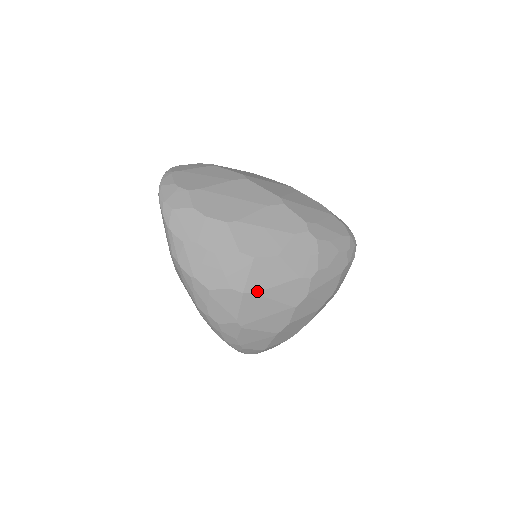
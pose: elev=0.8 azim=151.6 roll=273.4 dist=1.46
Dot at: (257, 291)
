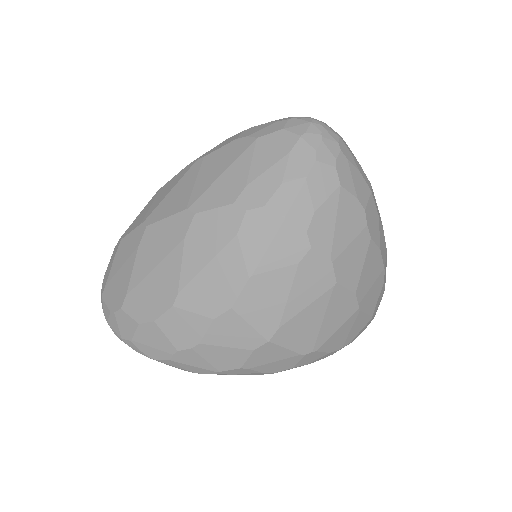
Dot at: (278, 324)
